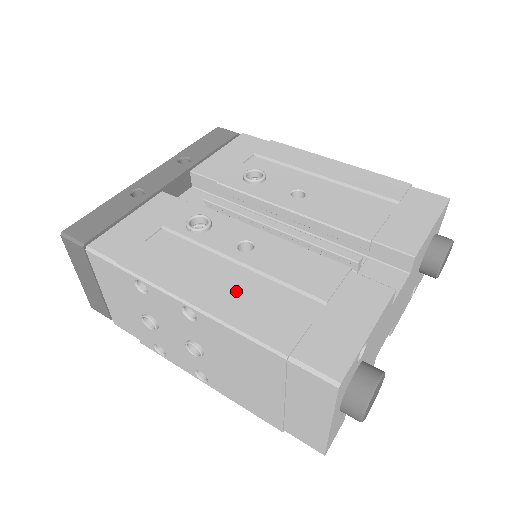
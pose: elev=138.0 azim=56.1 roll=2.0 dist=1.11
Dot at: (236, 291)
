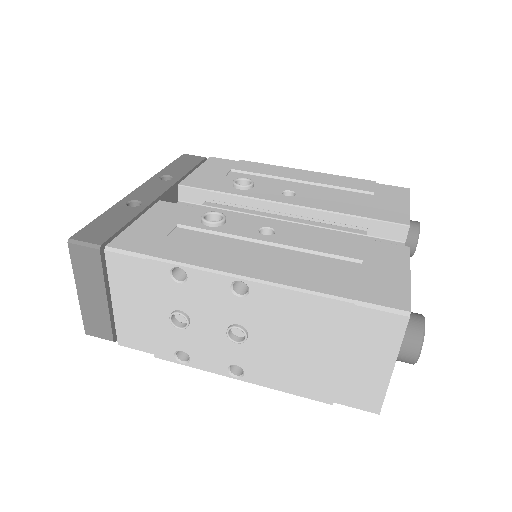
Dot at: (280, 262)
